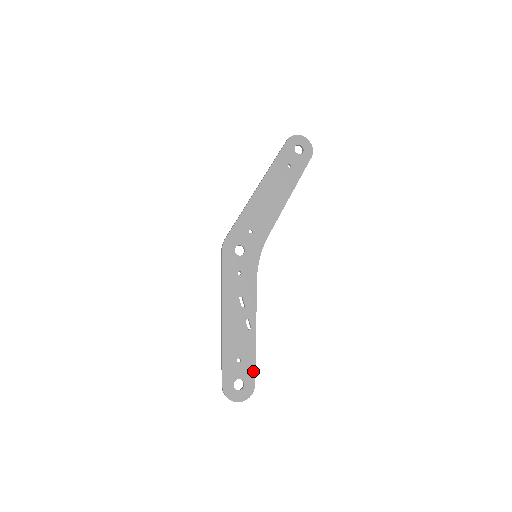
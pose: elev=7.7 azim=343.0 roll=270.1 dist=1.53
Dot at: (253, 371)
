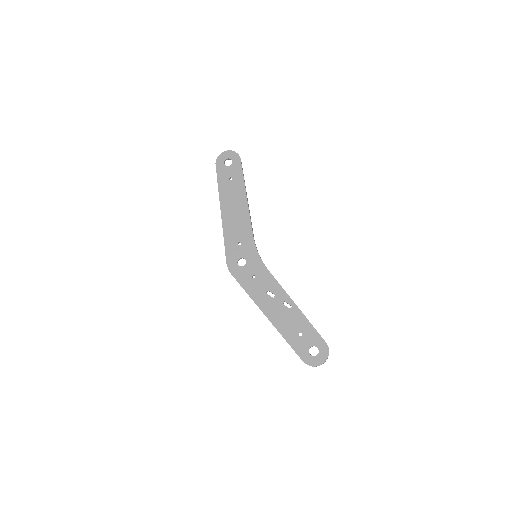
Dot at: (316, 334)
